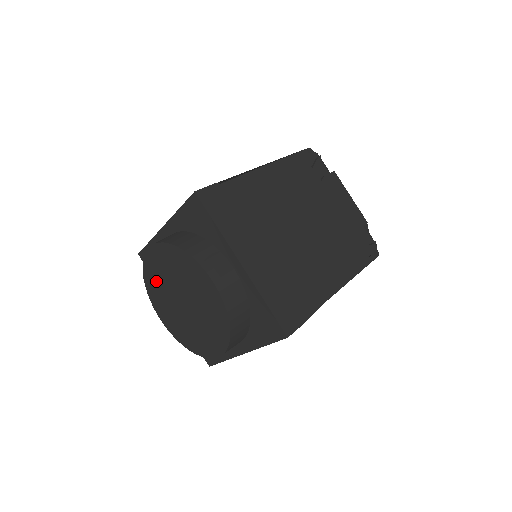
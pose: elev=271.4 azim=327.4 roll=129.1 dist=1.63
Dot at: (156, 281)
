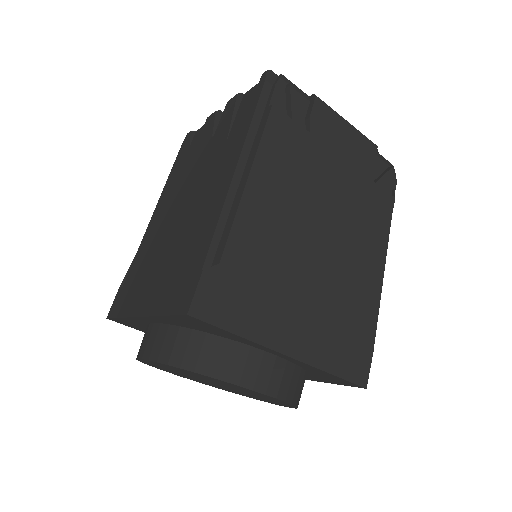
Dot at: occluded
